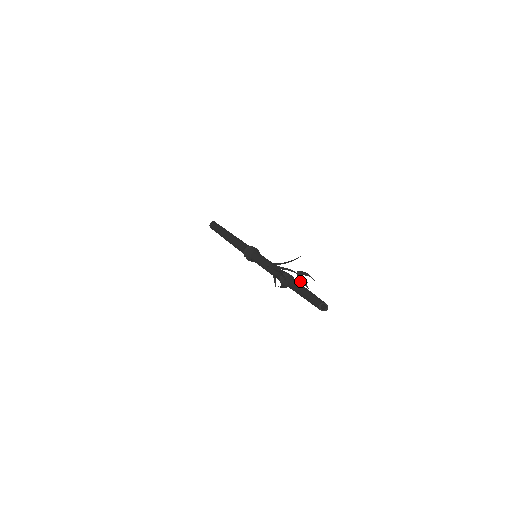
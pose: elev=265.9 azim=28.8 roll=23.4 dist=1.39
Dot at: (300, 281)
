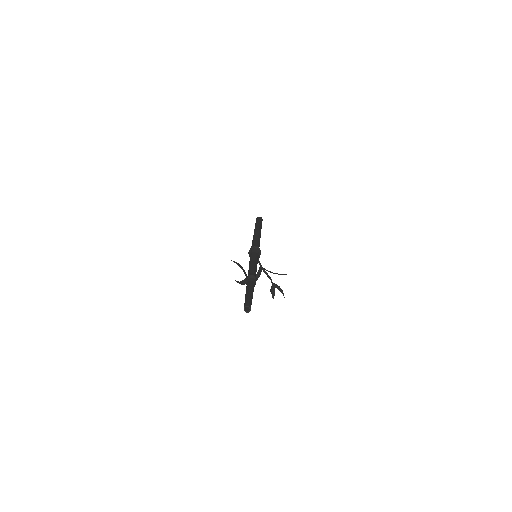
Dot at: (270, 291)
